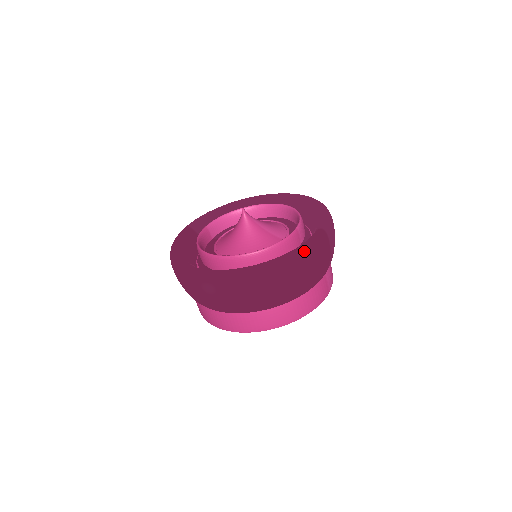
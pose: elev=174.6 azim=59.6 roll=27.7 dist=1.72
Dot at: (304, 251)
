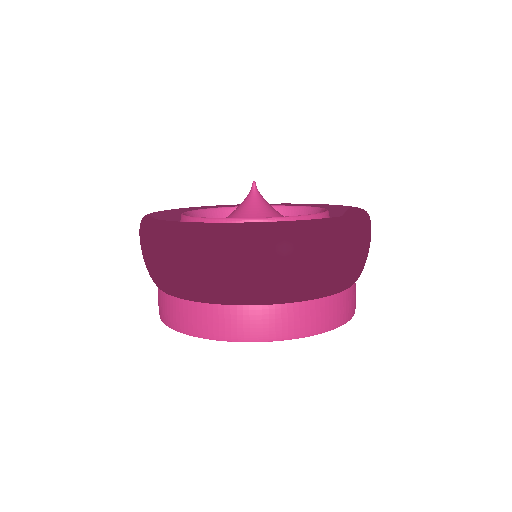
Dot at: occluded
